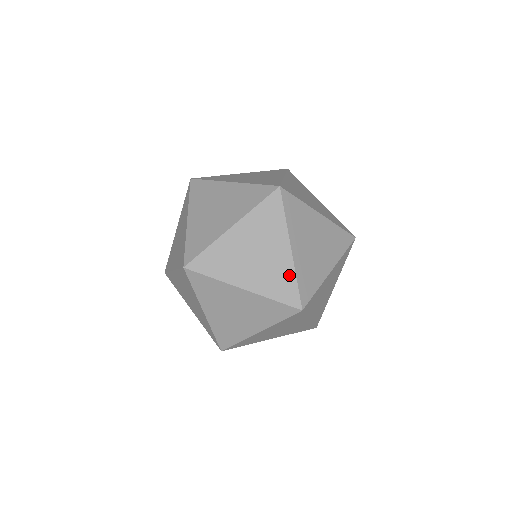
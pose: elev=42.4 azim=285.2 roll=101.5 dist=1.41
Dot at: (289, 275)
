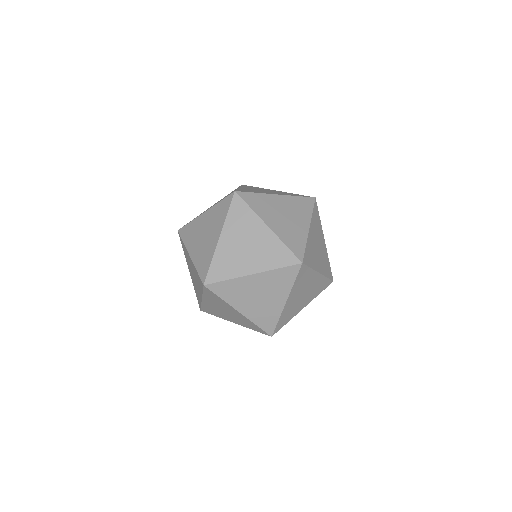
Dot at: (250, 322)
